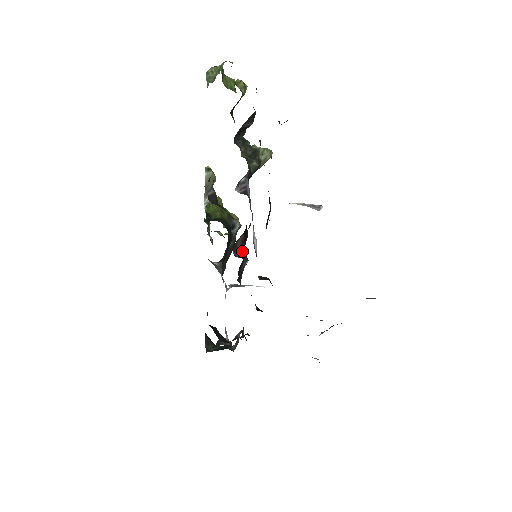
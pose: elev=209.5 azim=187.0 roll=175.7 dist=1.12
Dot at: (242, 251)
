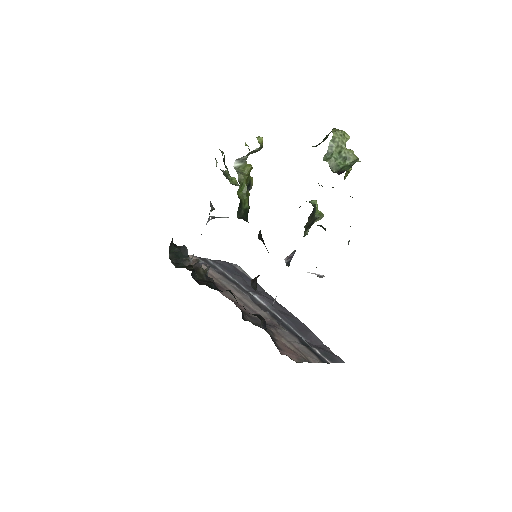
Dot at: (256, 279)
